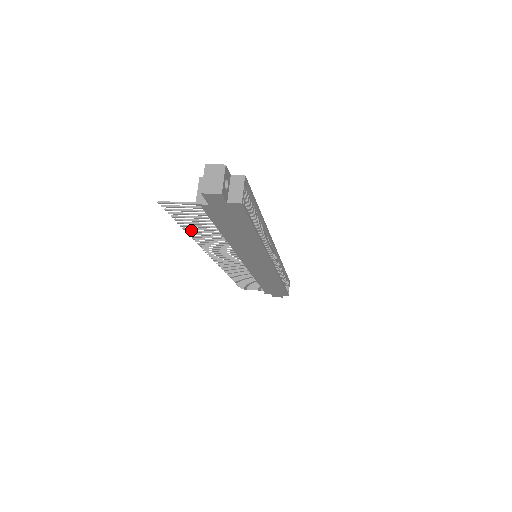
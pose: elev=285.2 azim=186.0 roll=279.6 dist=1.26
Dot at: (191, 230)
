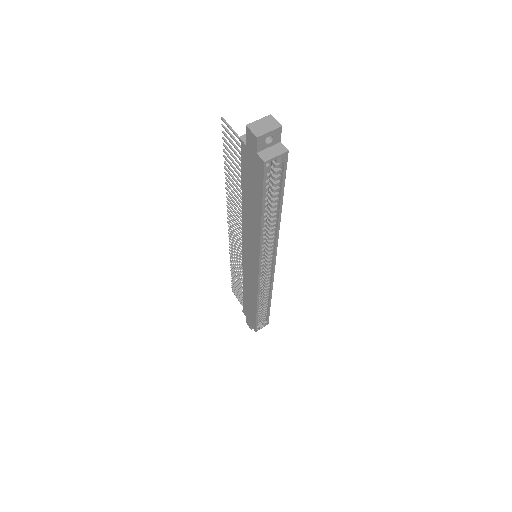
Dot at: occluded
